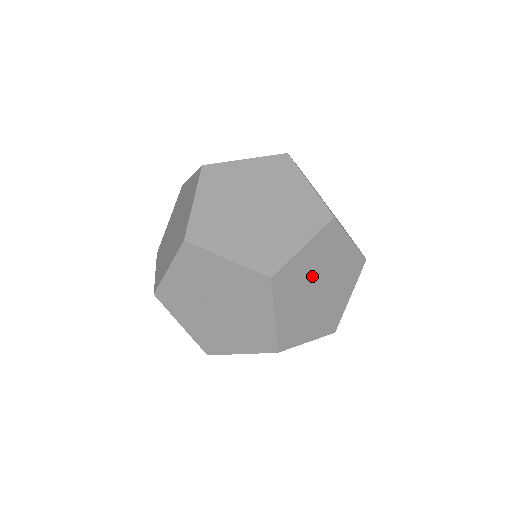
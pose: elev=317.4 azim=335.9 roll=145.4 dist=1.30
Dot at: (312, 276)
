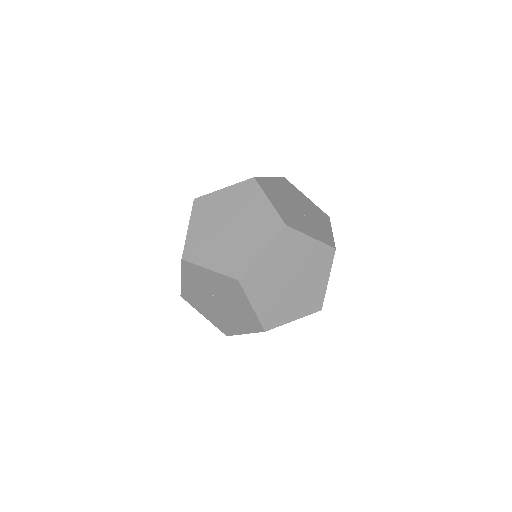
Dot at: occluded
